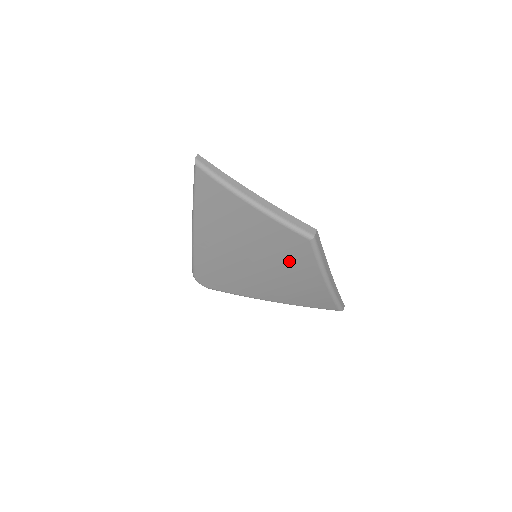
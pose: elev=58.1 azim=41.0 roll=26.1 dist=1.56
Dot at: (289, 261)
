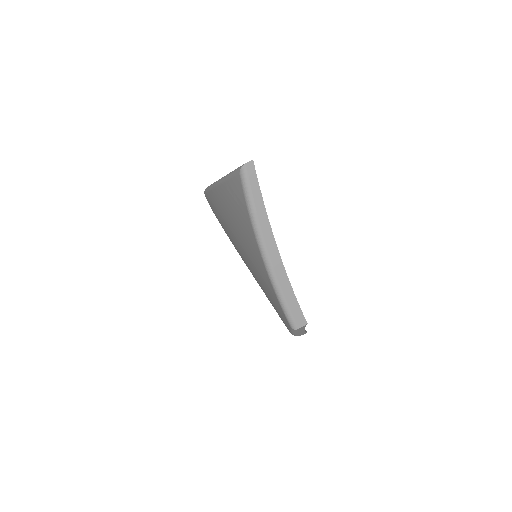
Dot at: (271, 301)
